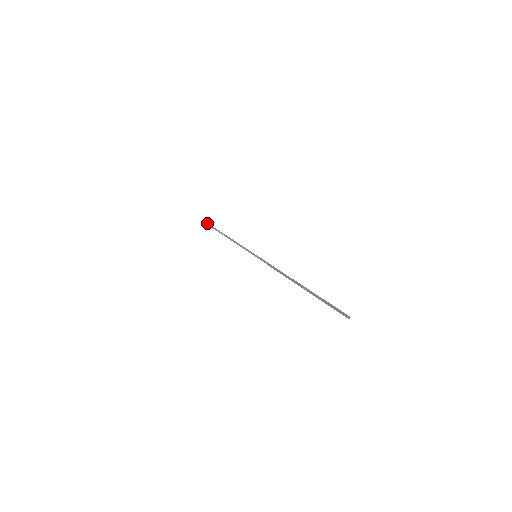
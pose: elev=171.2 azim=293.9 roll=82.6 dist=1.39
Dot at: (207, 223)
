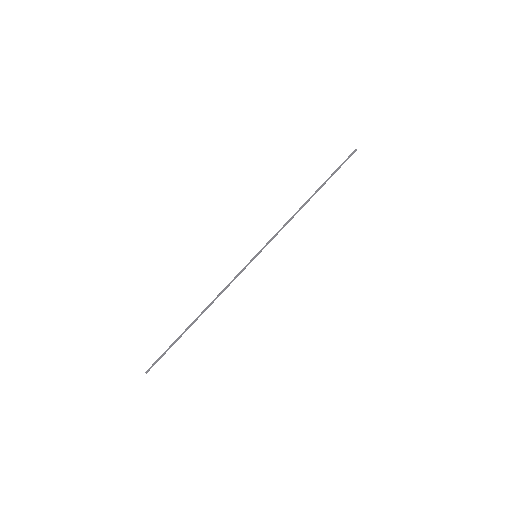
Dot at: (146, 371)
